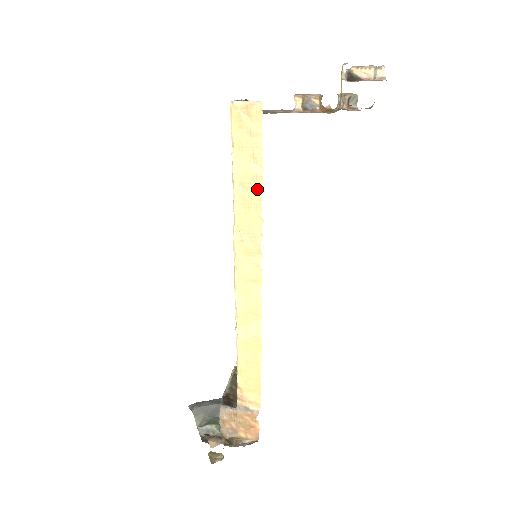
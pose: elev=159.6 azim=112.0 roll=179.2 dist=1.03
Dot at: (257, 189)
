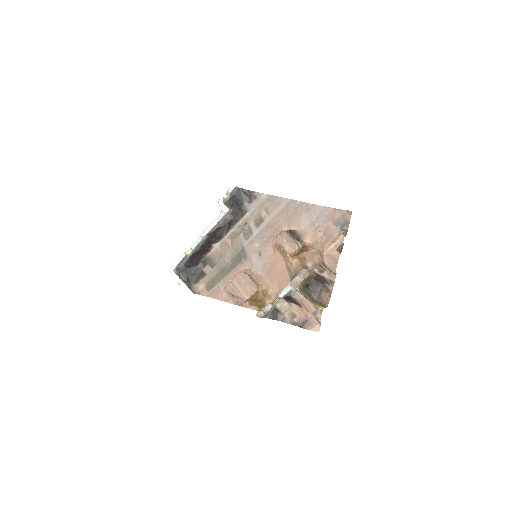
Dot at: occluded
